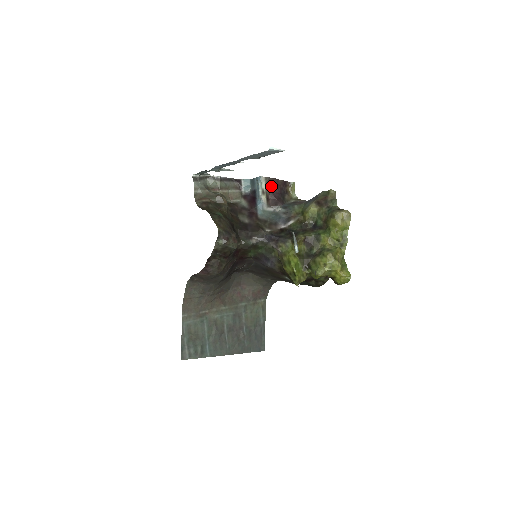
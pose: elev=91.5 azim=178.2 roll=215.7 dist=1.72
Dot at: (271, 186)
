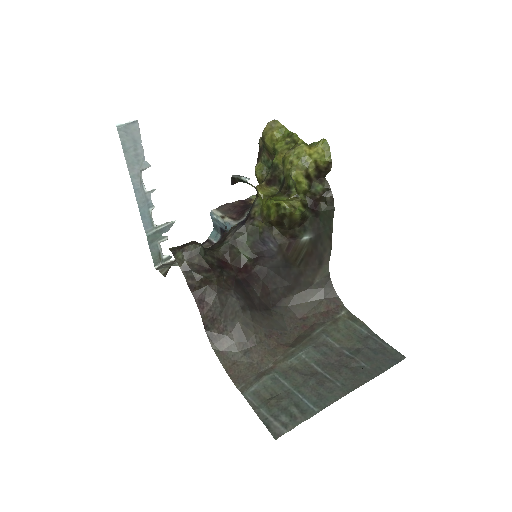
Dot at: (228, 210)
